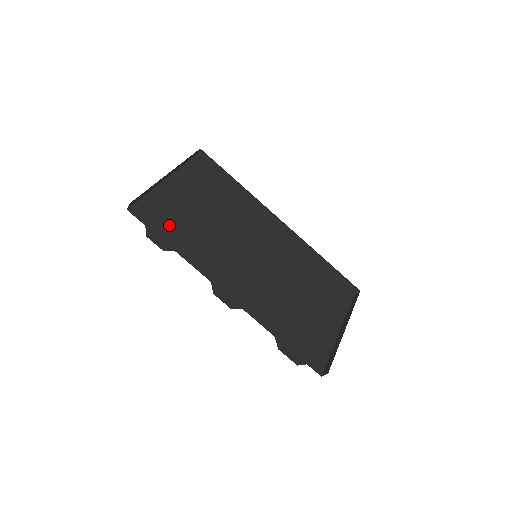
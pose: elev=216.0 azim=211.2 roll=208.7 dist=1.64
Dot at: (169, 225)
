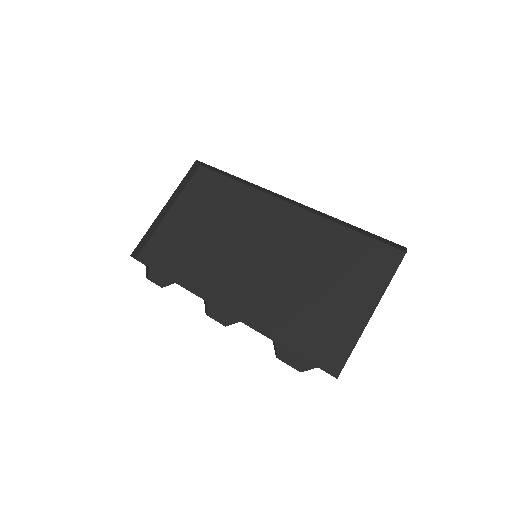
Dot at: (171, 258)
